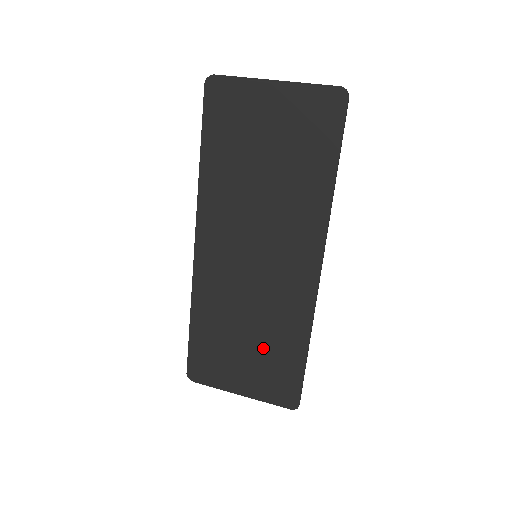
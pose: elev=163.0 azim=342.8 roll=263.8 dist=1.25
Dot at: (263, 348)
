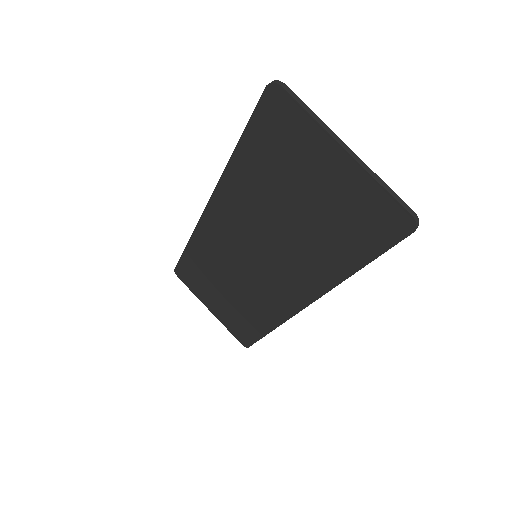
Dot at: (236, 305)
